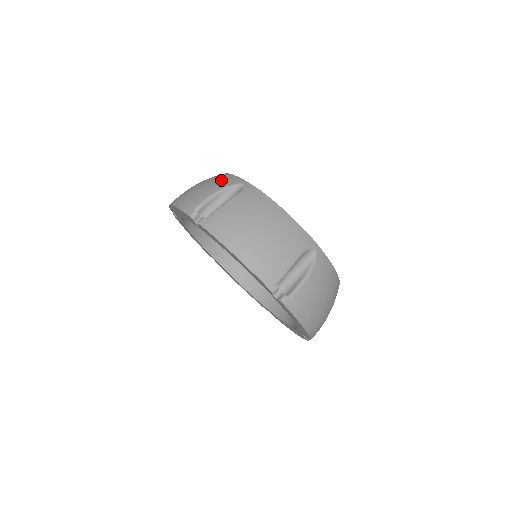
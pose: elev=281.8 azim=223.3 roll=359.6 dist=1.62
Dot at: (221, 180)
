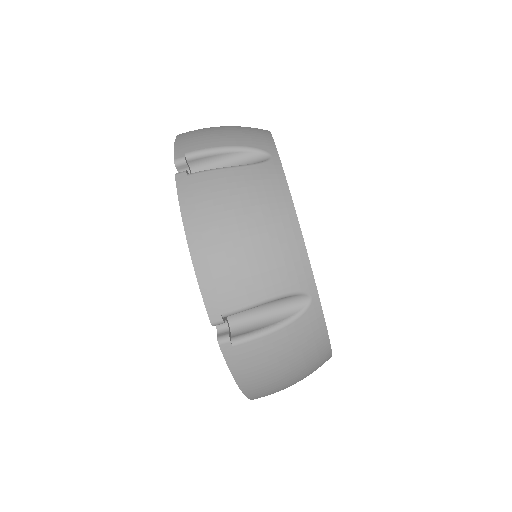
Dot at: (250, 135)
